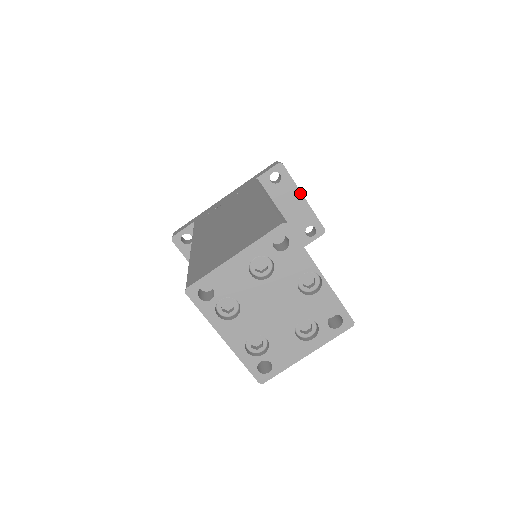
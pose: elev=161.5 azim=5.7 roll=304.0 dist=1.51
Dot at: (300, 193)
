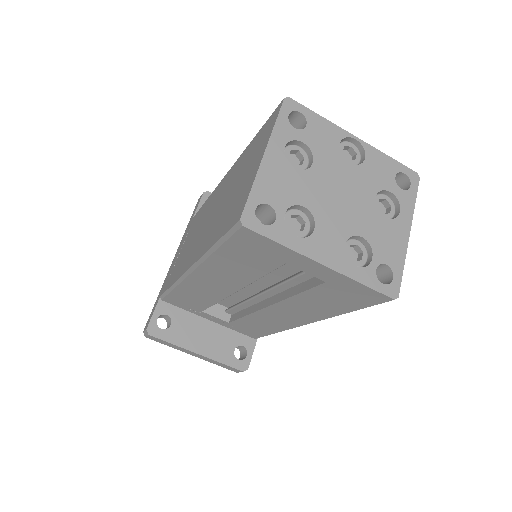
Dot at: occluded
